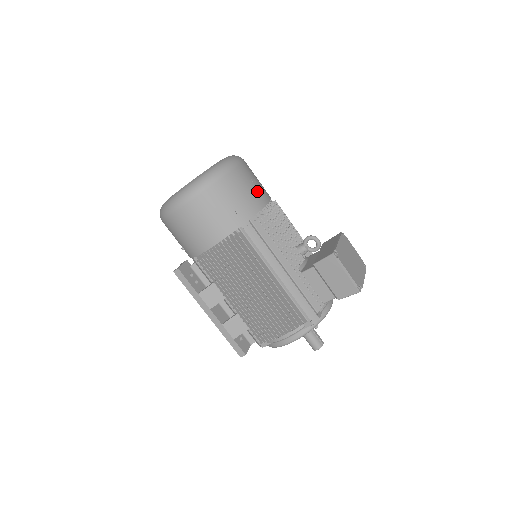
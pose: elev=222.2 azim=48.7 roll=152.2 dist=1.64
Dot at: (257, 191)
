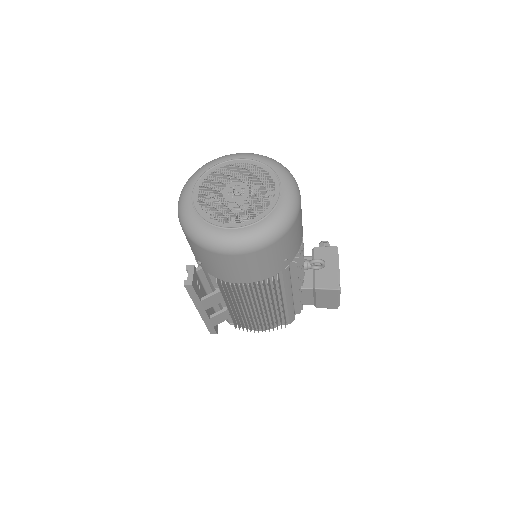
Dot at: occluded
